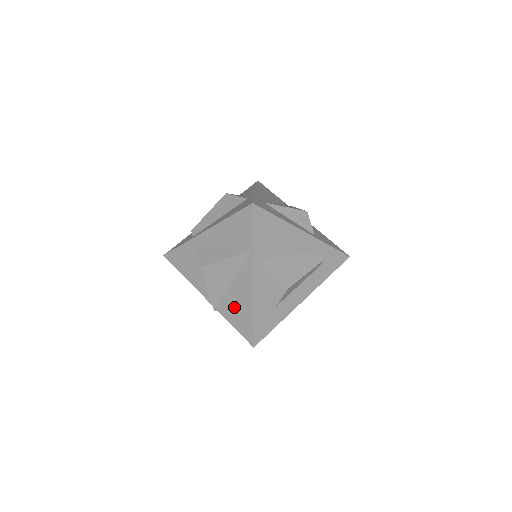
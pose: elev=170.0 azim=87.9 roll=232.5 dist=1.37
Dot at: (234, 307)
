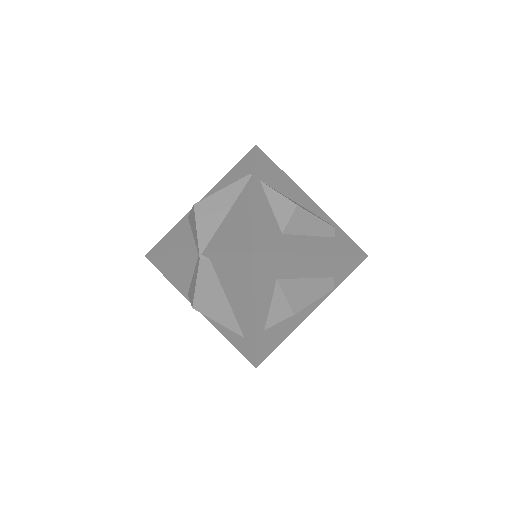
Dot at: (229, 233)
